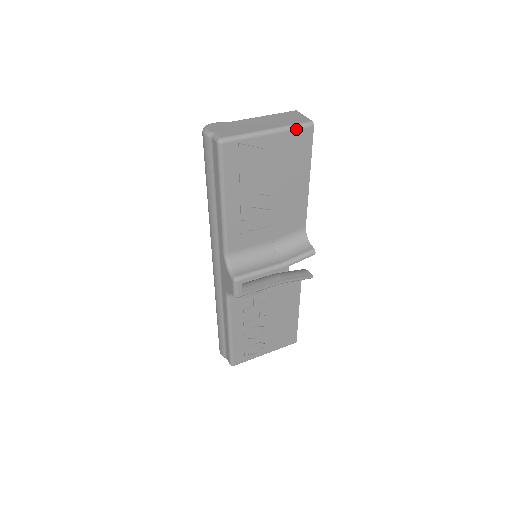
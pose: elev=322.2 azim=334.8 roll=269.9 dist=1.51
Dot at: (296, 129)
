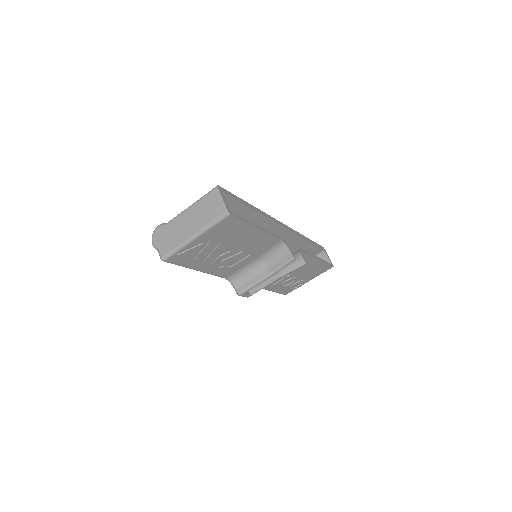
Dot at: (216, 224)
